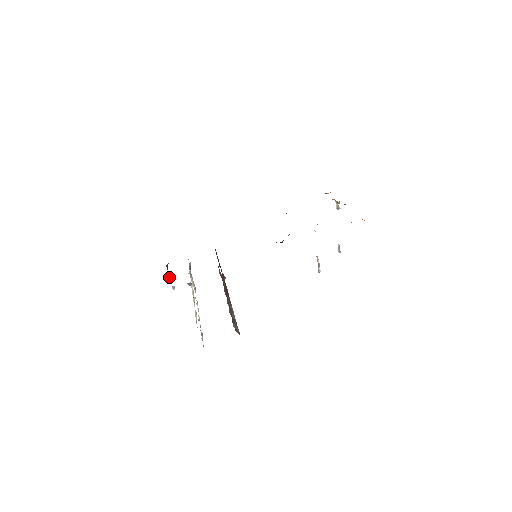
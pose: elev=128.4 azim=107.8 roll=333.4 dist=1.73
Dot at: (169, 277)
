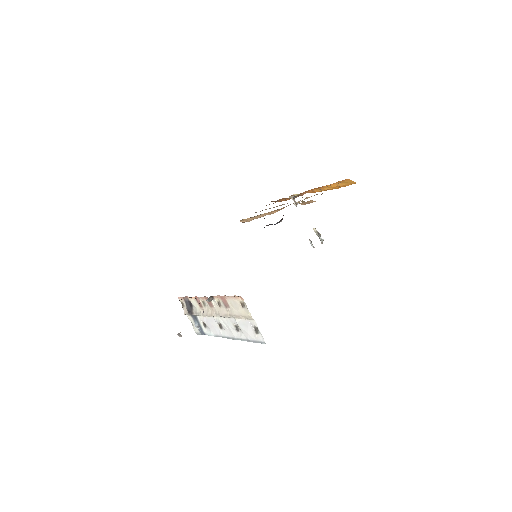
Dot at: occluded
